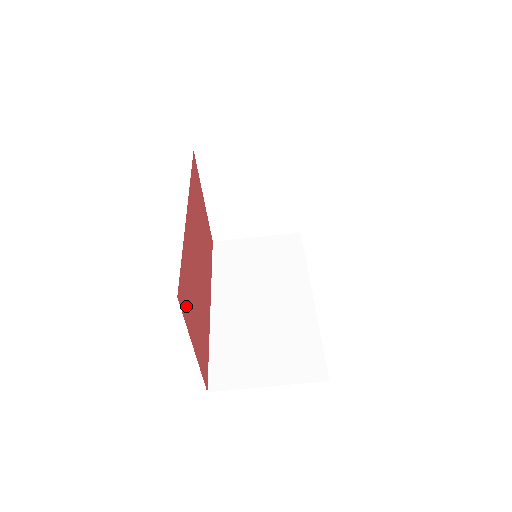
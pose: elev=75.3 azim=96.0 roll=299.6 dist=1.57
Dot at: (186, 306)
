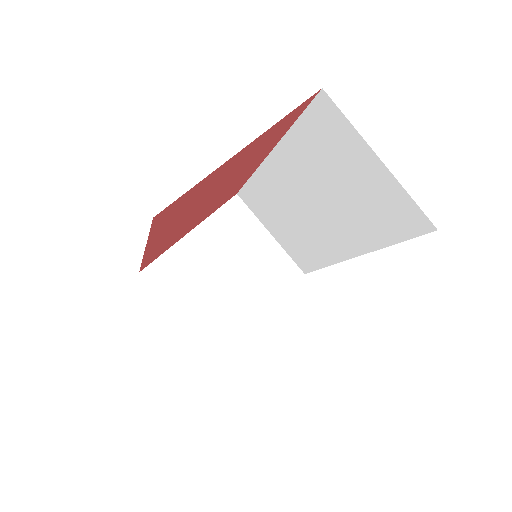
Dot at: (281, 124)
